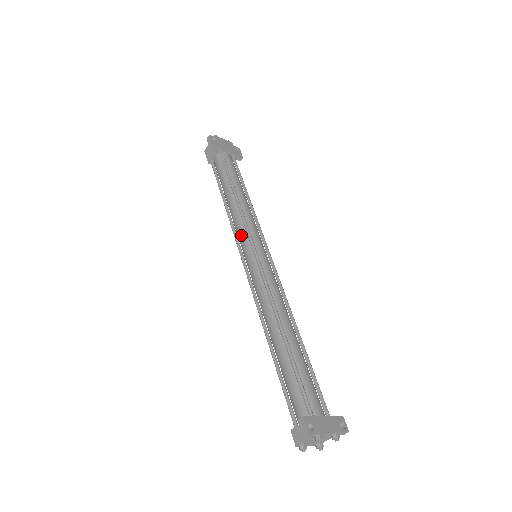
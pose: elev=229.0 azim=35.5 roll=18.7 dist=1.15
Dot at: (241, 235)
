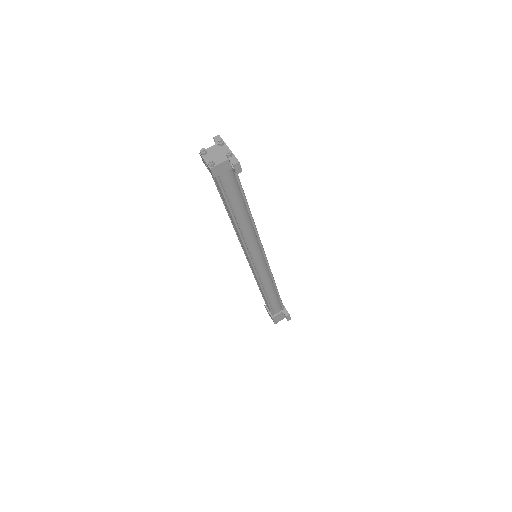
Dot at: occluded
